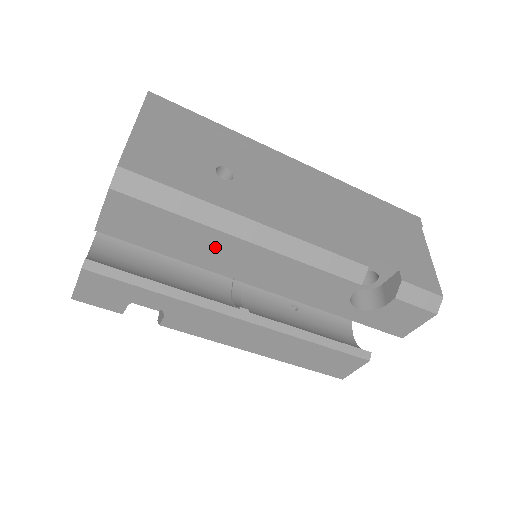
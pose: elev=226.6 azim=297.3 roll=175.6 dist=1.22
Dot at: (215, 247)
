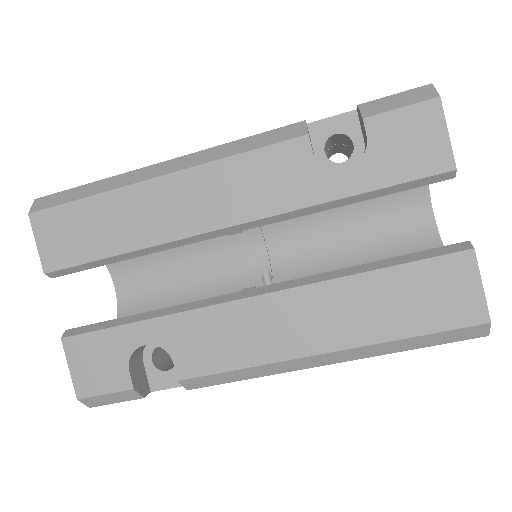
Dot at: (140, 209)
